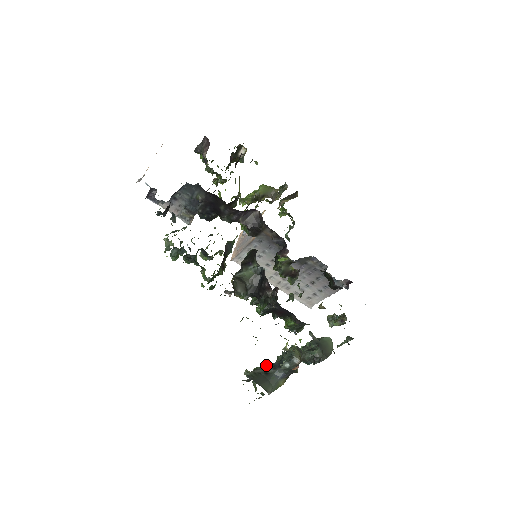
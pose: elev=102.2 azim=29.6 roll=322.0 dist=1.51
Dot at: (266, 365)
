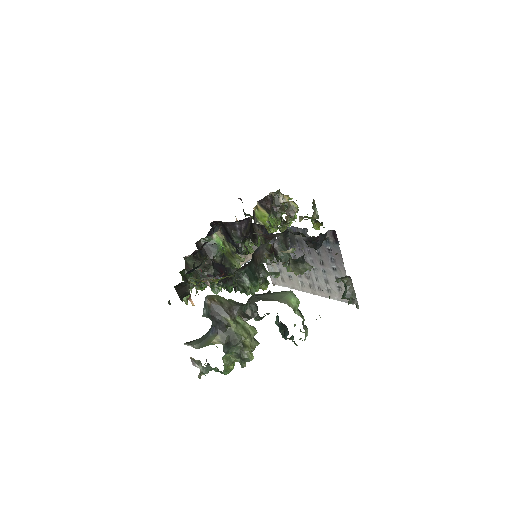
Dot at: occluded
